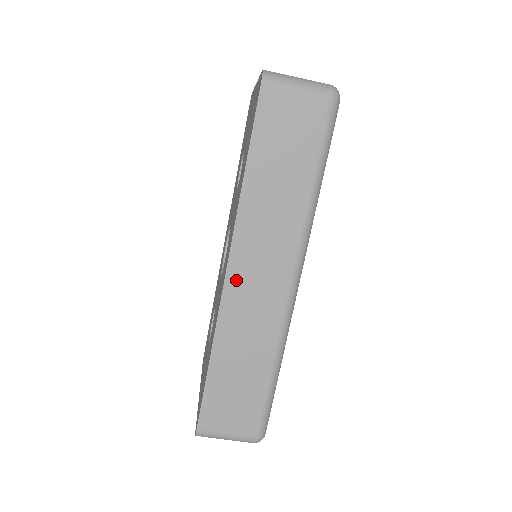
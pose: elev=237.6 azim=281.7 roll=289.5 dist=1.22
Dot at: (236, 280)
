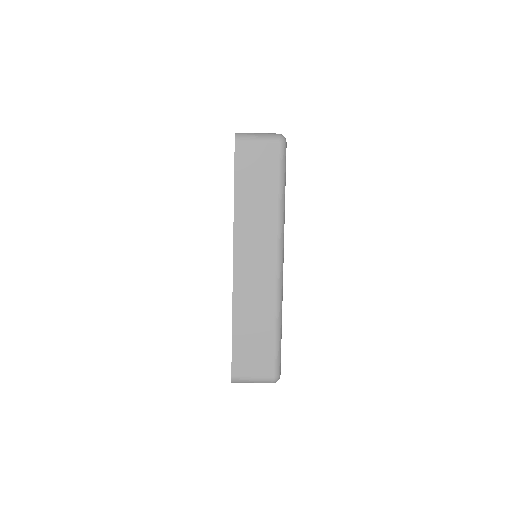
Dot at: (240, 267)
